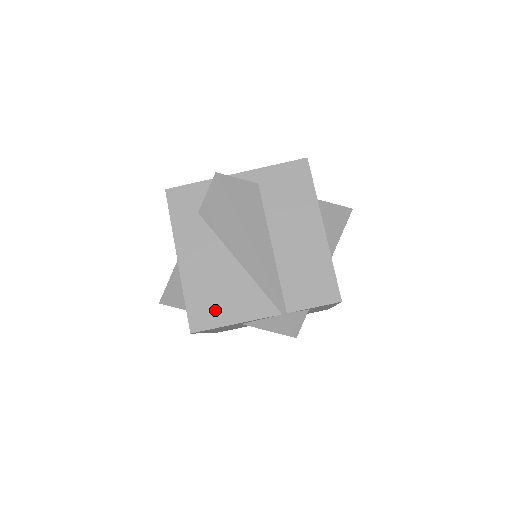
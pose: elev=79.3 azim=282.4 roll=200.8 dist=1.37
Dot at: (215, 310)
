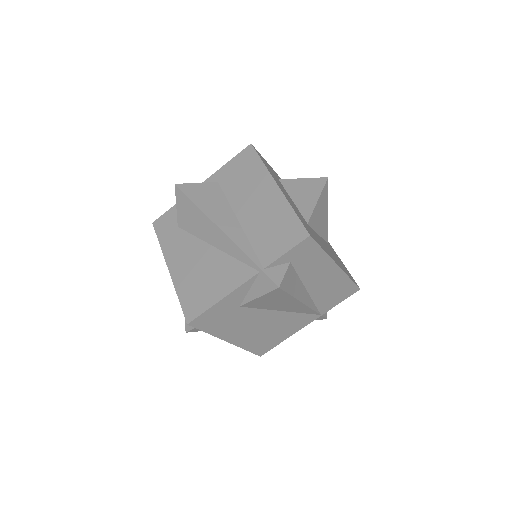
Dot at: (203, 295)
